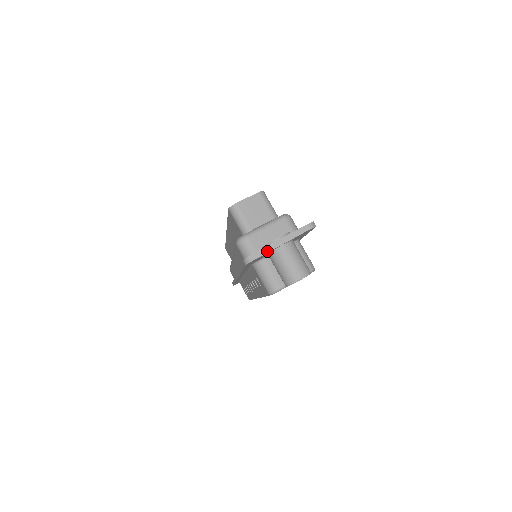
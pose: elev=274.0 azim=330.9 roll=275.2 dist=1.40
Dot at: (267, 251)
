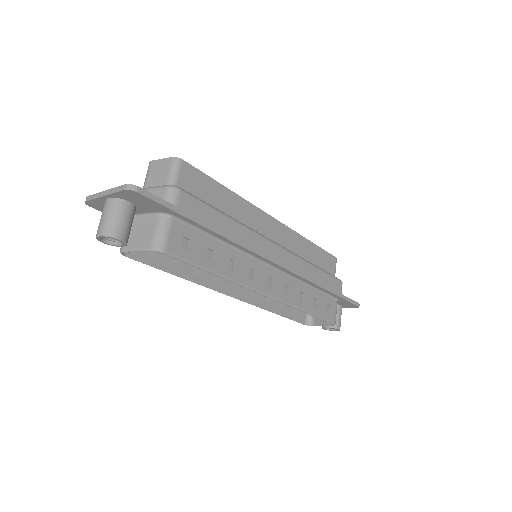
Dot at: (95, 197)
